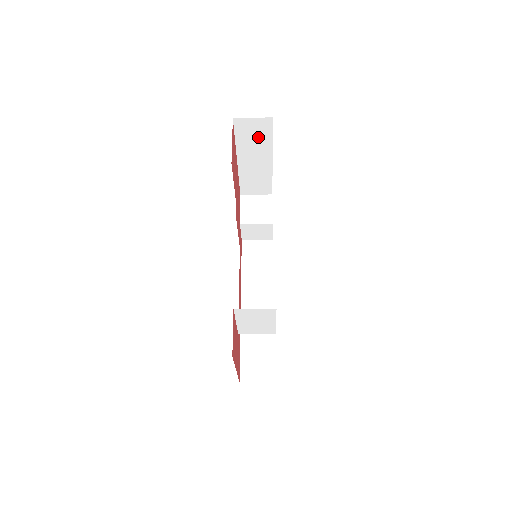
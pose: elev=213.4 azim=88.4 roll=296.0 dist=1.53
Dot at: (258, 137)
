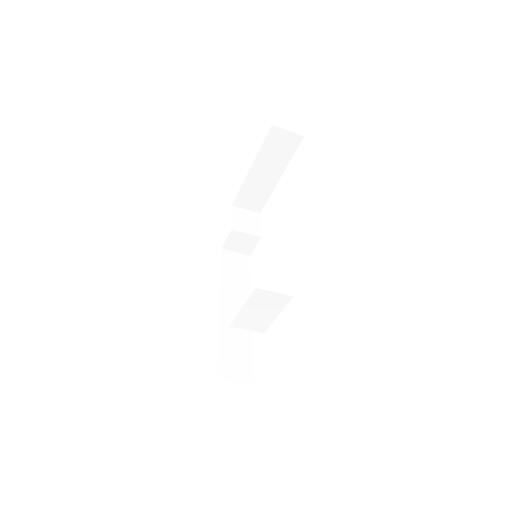
Dot at: (282, 151)
